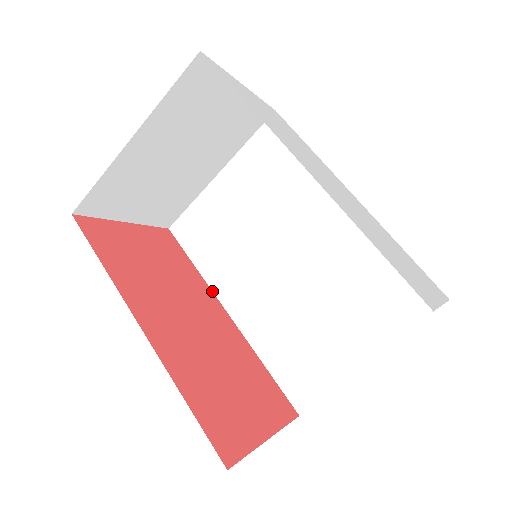
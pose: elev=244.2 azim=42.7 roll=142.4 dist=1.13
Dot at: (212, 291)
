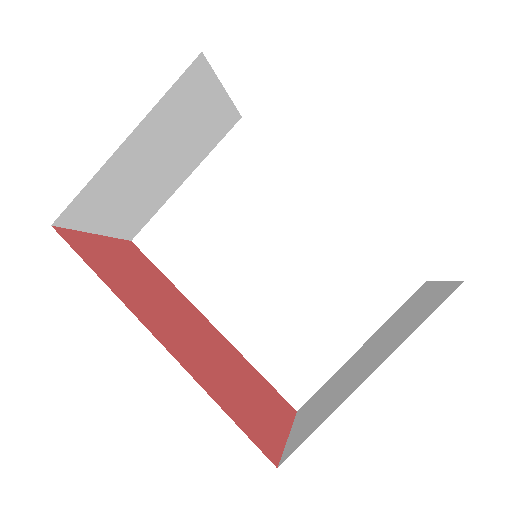
Dot at: (189, 301)
